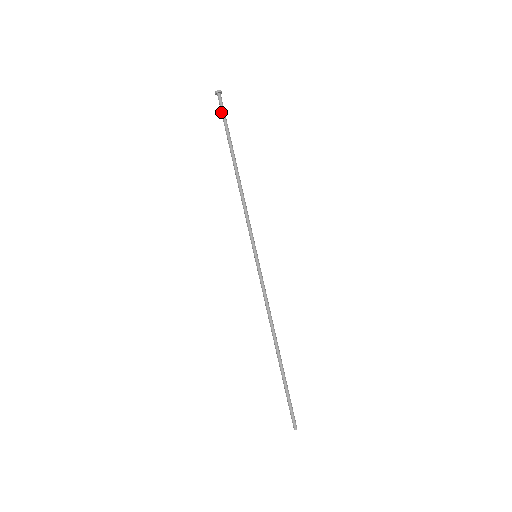
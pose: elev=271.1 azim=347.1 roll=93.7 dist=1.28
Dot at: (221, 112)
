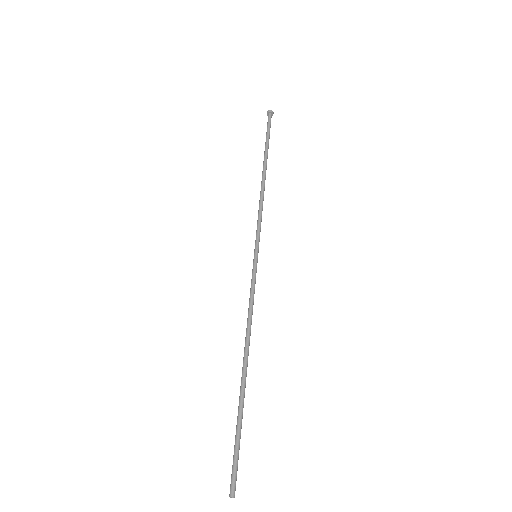
Dot at: (268, 126)
